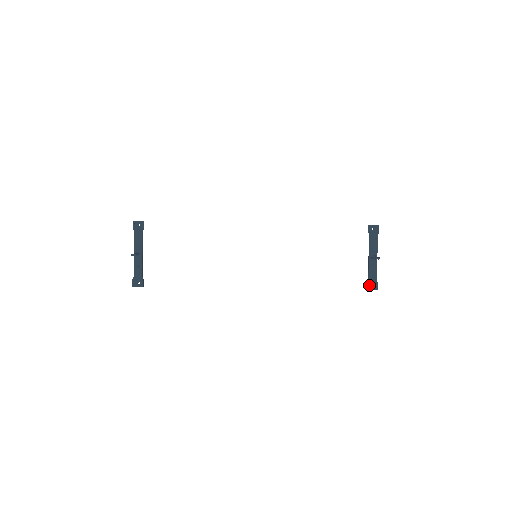
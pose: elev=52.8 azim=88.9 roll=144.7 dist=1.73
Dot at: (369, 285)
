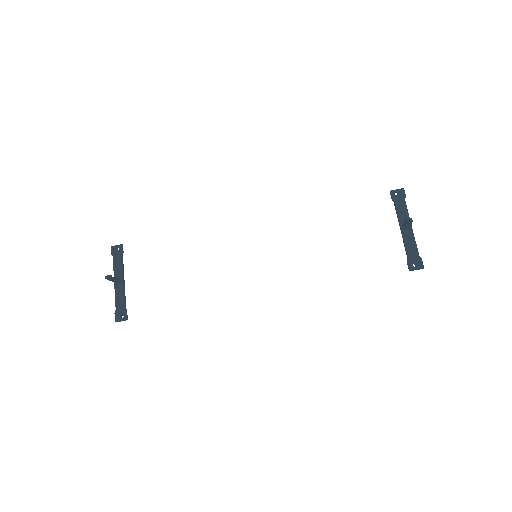
Dot at: (410, 264)
